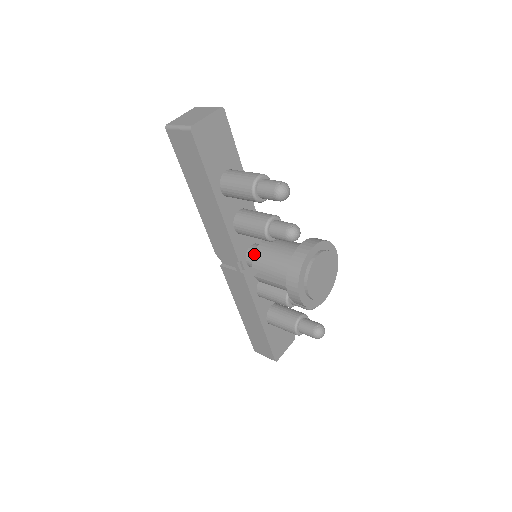
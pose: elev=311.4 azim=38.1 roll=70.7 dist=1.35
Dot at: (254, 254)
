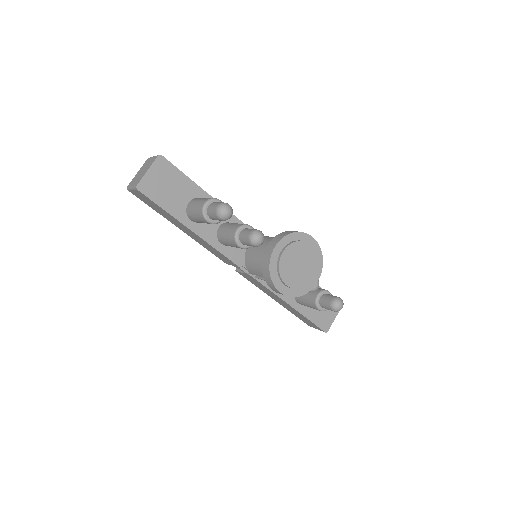
Dot at: (245, 260)
